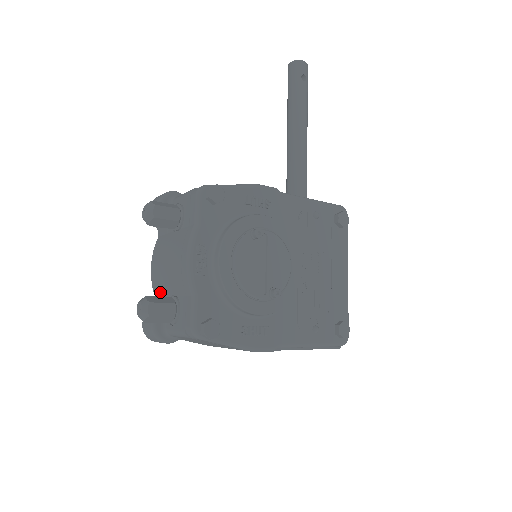
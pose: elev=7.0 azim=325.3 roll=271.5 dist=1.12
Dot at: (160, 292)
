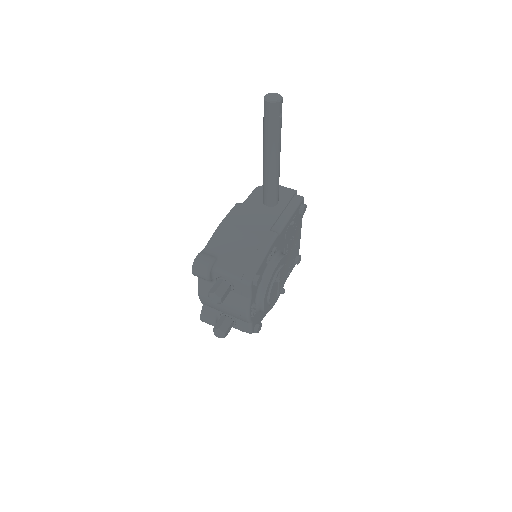
Dot at: (211, 307)
